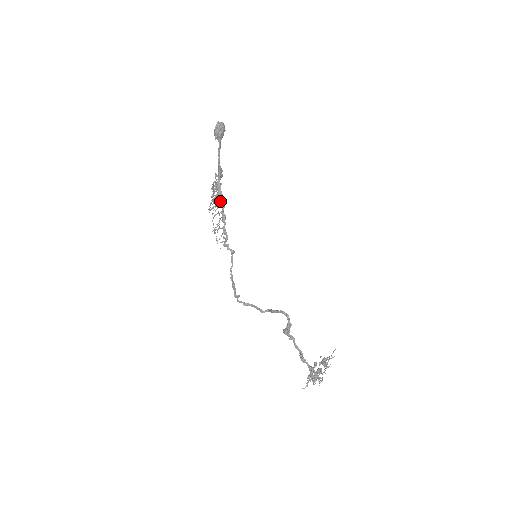
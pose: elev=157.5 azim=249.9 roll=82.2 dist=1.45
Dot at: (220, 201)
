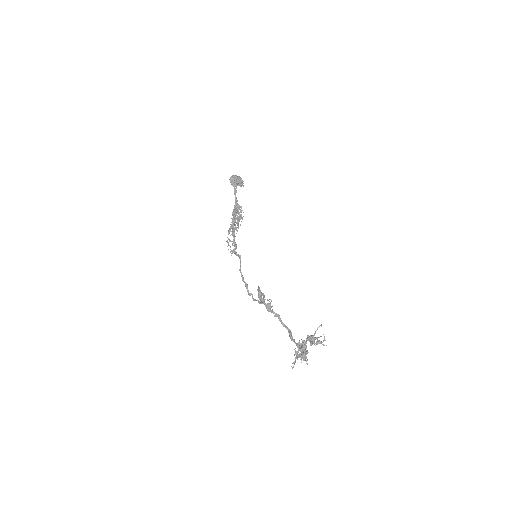
Dot at: (232, 223)
